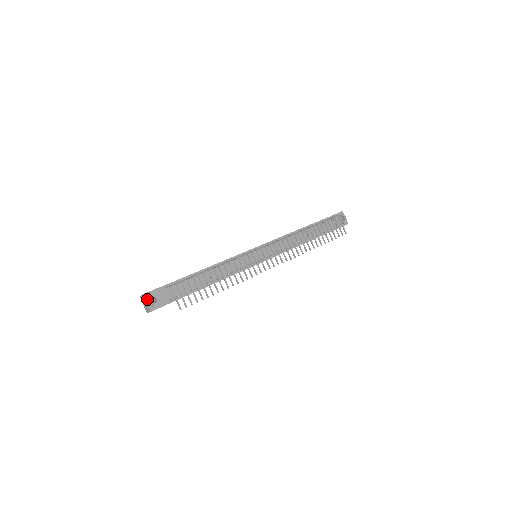
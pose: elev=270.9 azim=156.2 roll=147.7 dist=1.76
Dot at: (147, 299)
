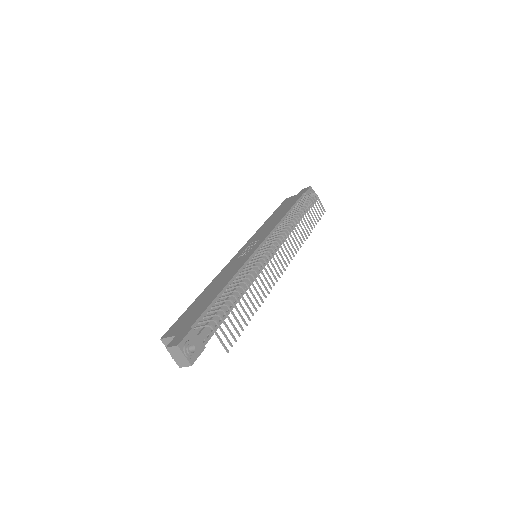
Dot at: (184, 351)
